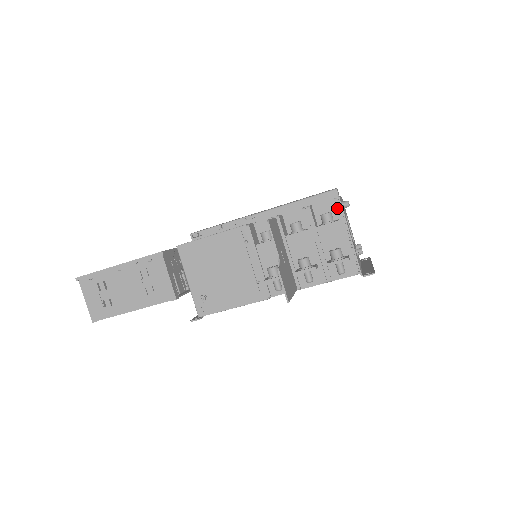
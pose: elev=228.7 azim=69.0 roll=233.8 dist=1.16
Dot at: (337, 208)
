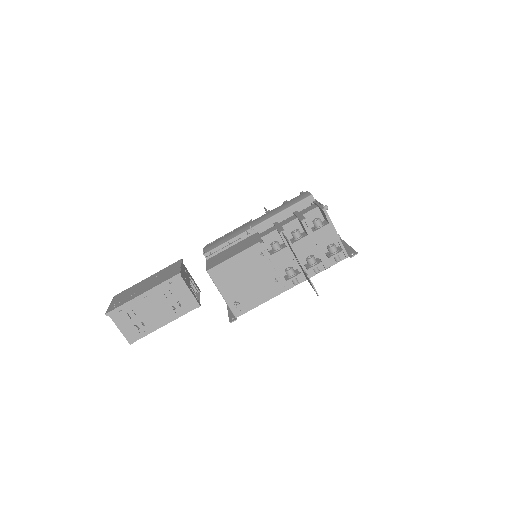
Dot at: (326, 216)
